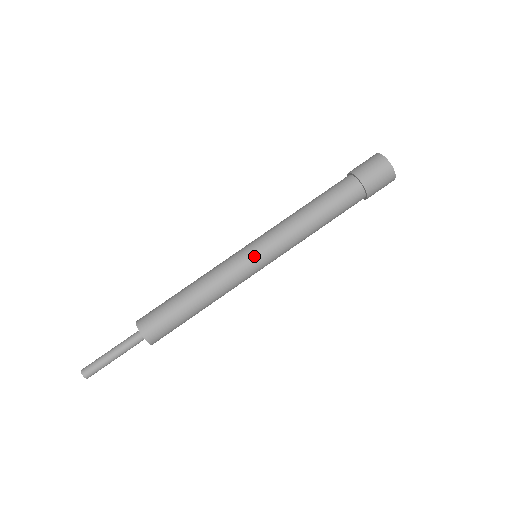
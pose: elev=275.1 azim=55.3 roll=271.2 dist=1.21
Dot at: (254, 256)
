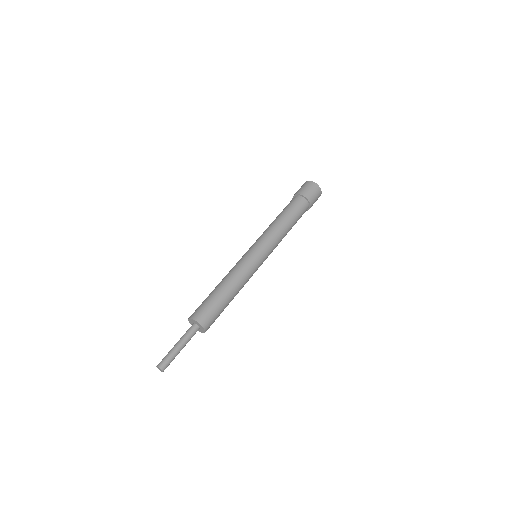
Dot at: (261, 257)
